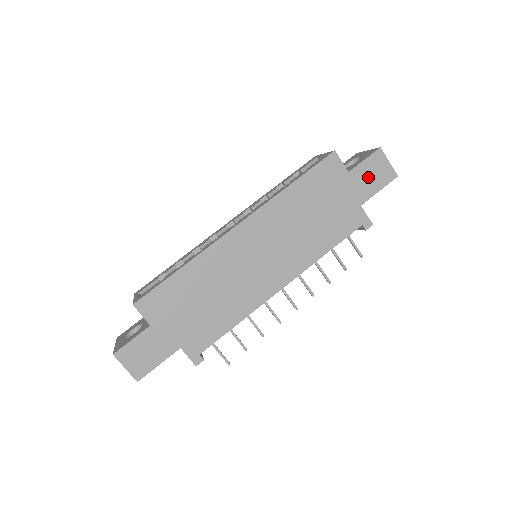
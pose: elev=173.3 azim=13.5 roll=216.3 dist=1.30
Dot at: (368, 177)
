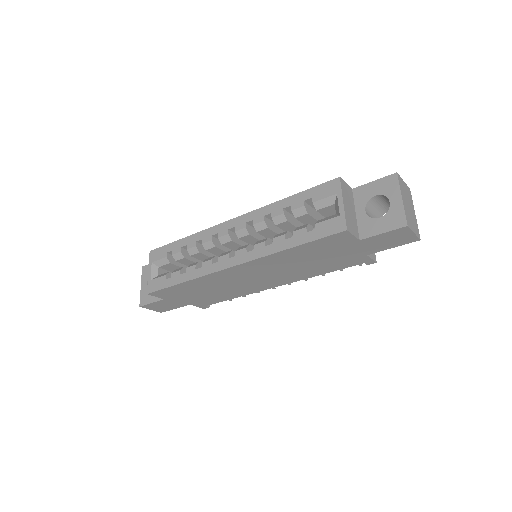
Dot at: (382, 242)
